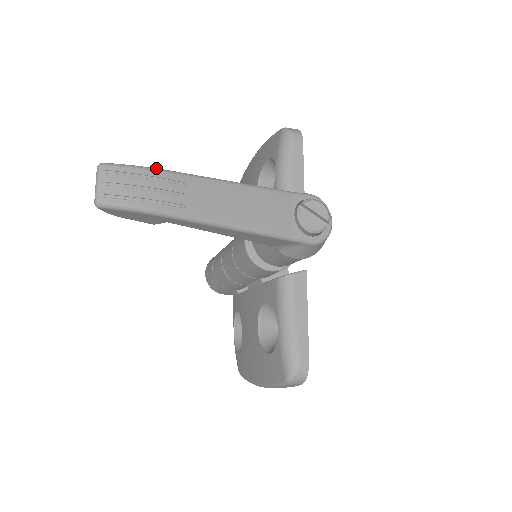
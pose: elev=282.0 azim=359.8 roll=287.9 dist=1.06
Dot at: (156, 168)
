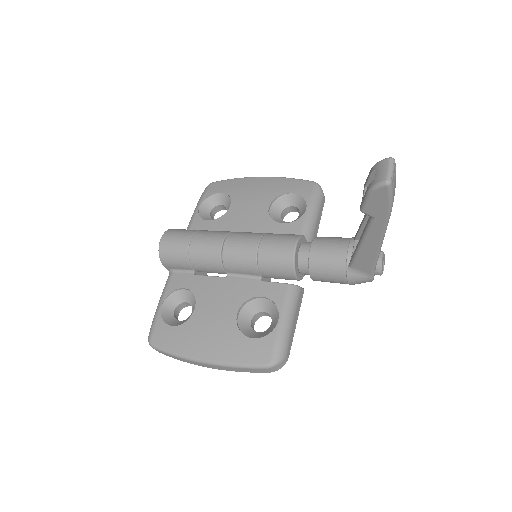
Dot at: occluded
